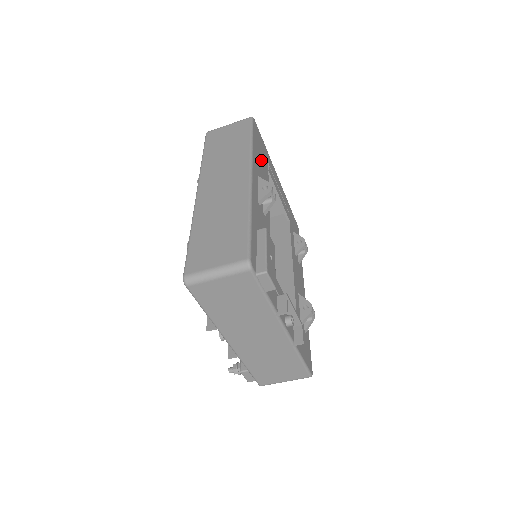
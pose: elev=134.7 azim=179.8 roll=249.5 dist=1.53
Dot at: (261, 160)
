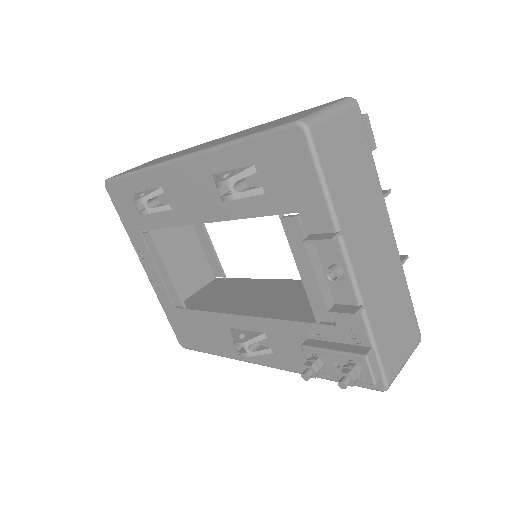
Dot at: occluded
